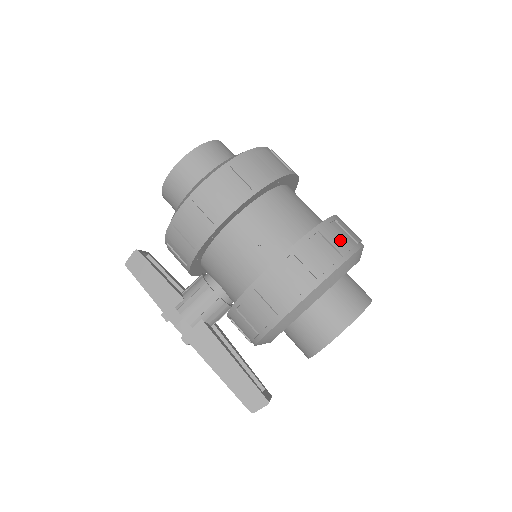
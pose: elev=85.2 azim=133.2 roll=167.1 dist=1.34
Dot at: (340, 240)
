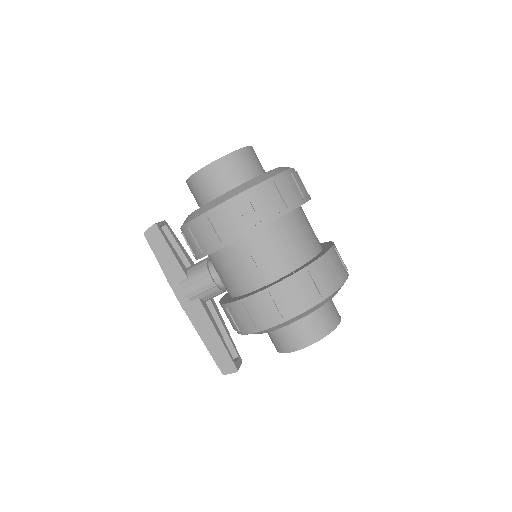
Dot at: (324, 280)
